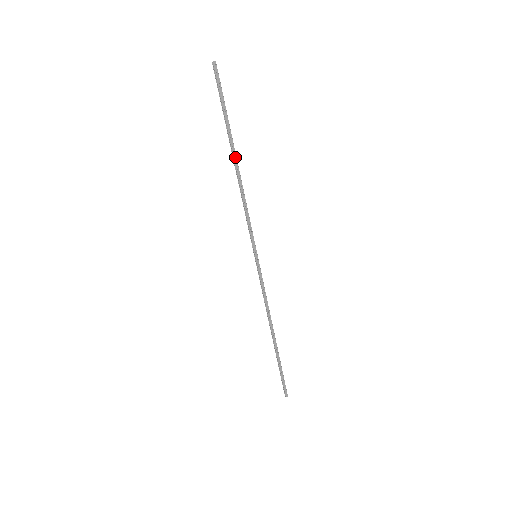
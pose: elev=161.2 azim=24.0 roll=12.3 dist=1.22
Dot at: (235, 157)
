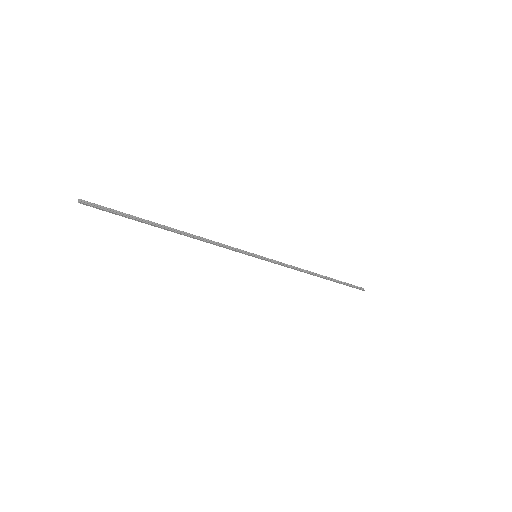
Dot at: (170, 230)
